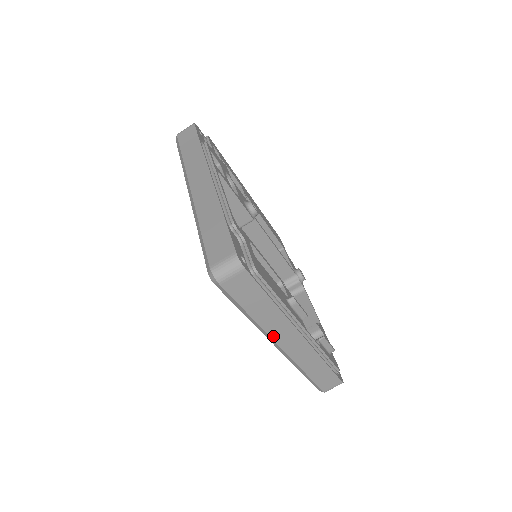
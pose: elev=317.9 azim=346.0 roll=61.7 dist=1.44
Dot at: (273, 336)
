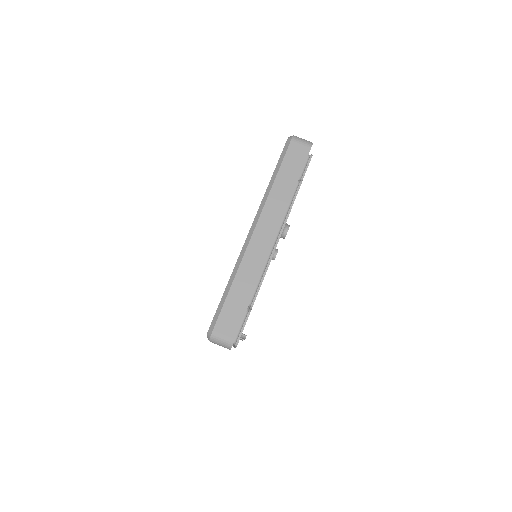
Dot at: occluded
